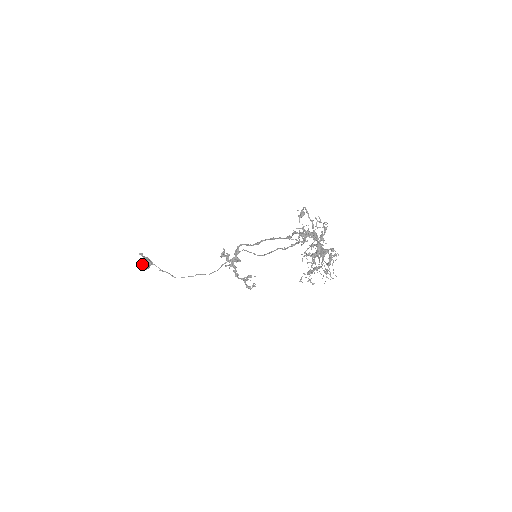
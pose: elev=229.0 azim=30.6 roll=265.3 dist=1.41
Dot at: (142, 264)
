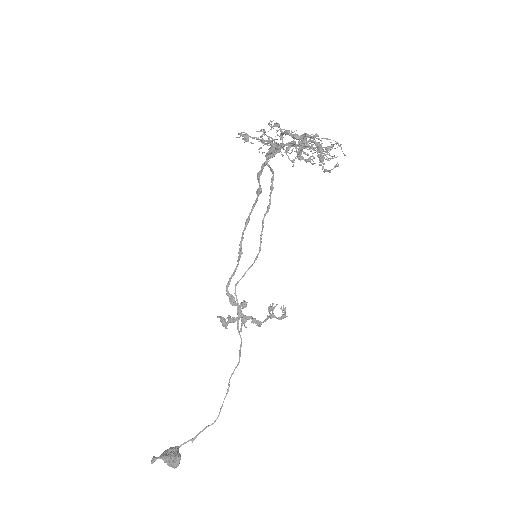
Dot at: (169, 462)
